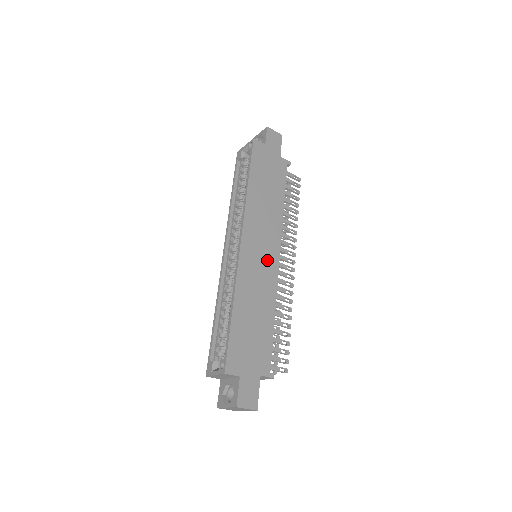
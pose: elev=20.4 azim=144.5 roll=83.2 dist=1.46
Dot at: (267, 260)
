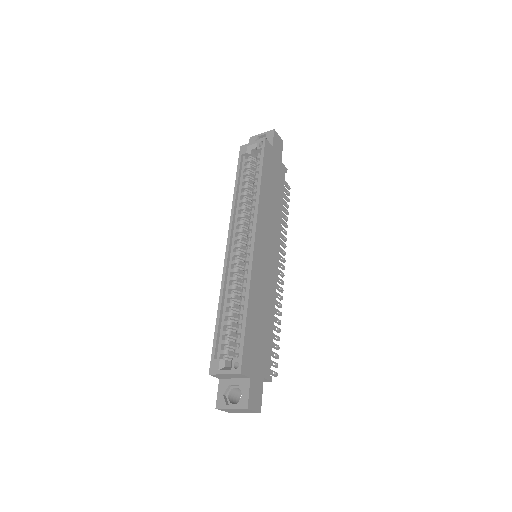
Dot at: (271, 262)
